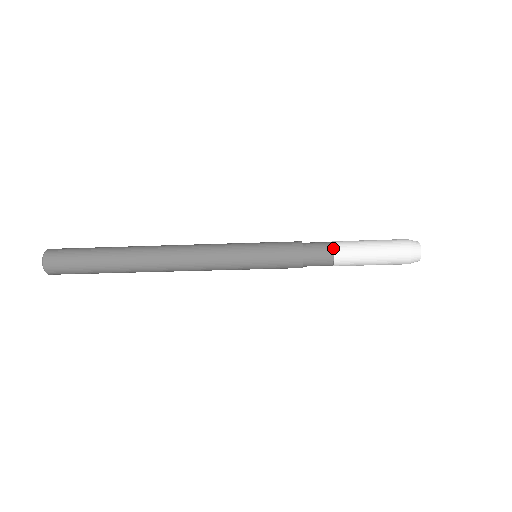
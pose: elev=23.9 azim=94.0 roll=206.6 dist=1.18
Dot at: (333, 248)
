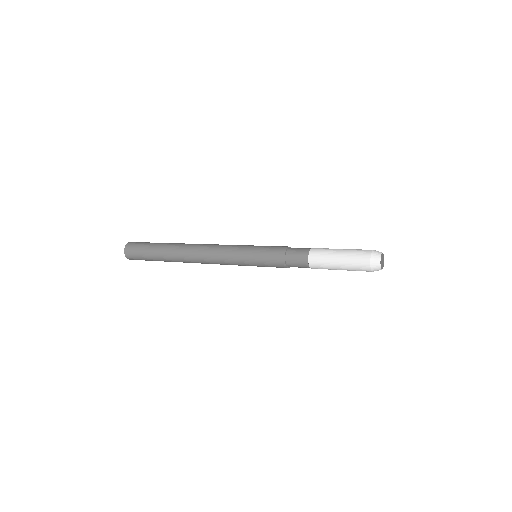
Dot at: (309, 252)
